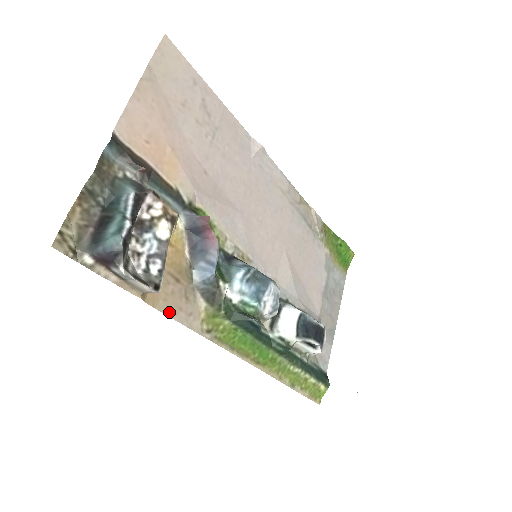
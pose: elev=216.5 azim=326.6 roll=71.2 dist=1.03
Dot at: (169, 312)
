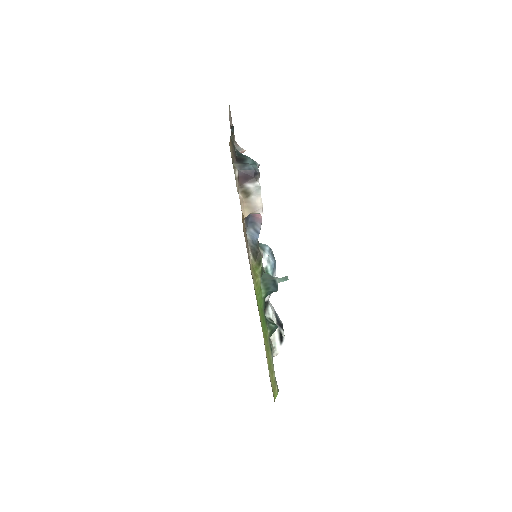
Dot at: (246, 244)
